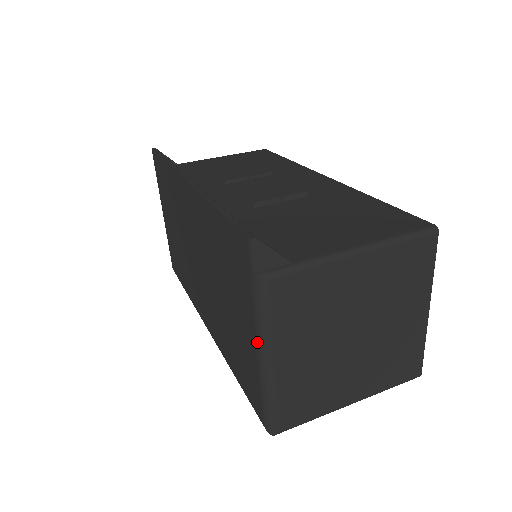
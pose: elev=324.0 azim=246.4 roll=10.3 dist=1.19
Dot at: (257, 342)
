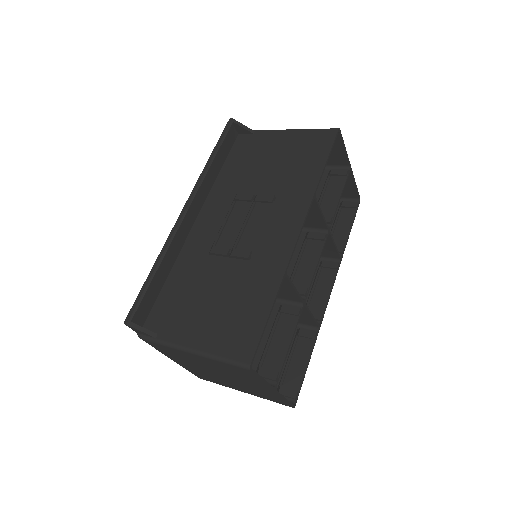
Dot at: occluded
